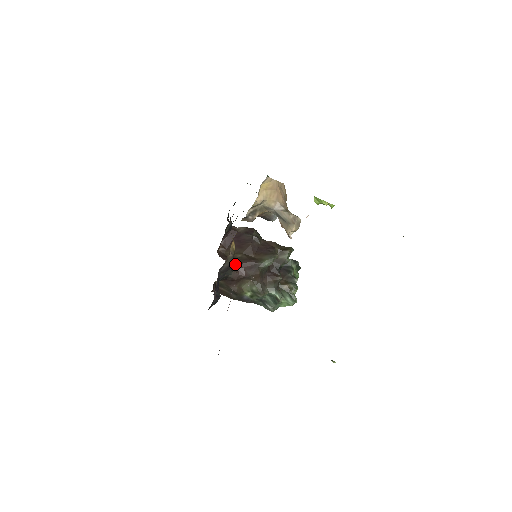
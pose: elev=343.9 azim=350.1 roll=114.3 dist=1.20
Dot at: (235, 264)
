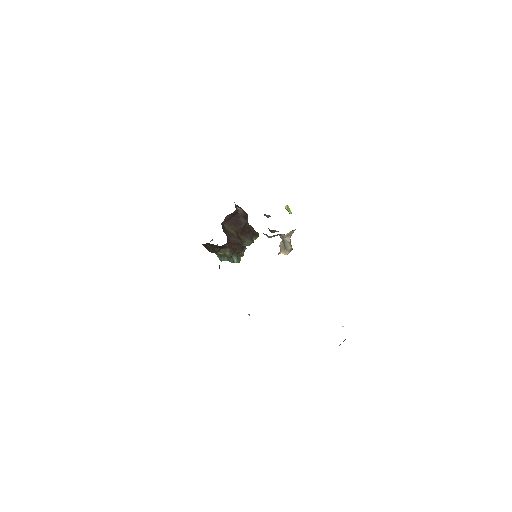
Dot at: (229, 238)
